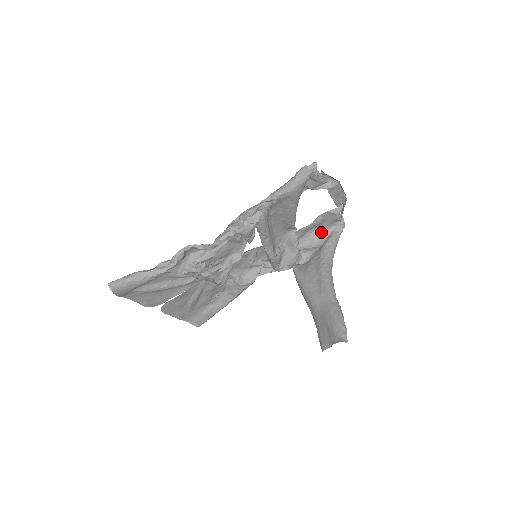
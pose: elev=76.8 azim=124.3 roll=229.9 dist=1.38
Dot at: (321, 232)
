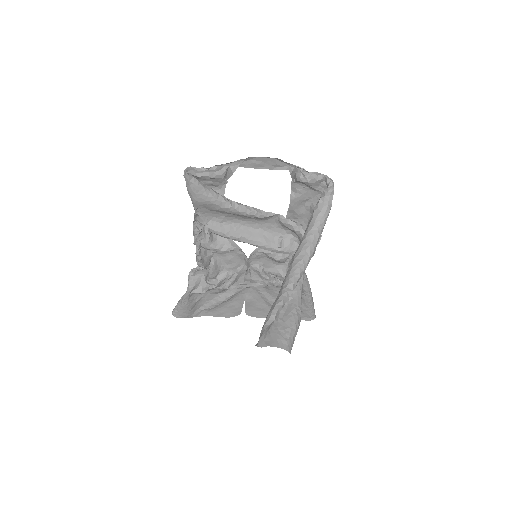
Dot at: occluded
